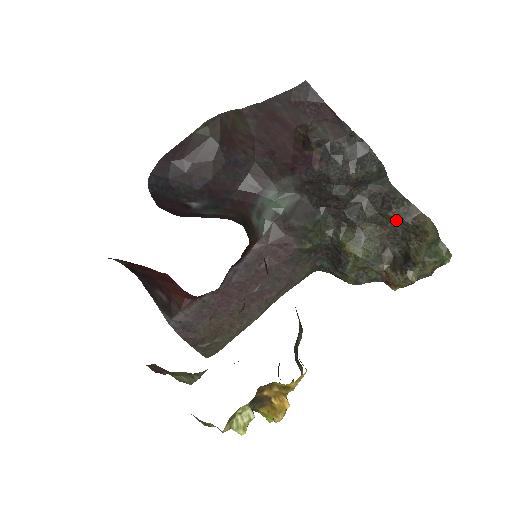
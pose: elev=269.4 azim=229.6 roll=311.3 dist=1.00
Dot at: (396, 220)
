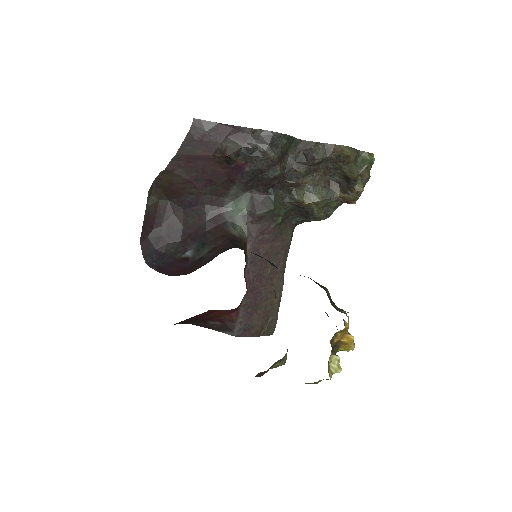
Dot at: (323, 161)
